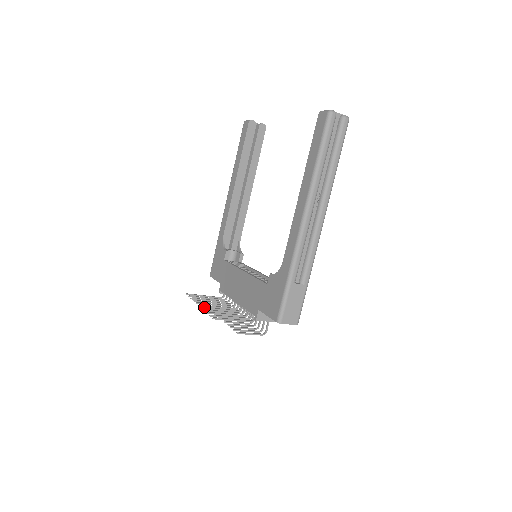
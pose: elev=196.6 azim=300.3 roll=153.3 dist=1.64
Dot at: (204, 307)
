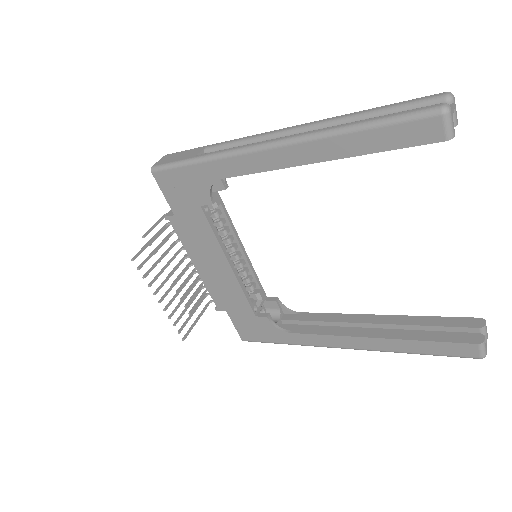
Dot at: occluded
